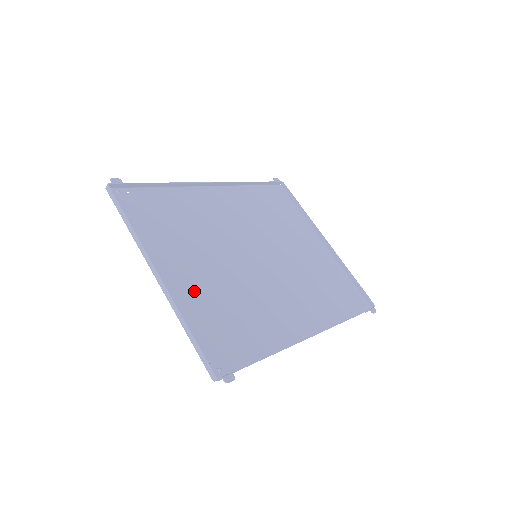
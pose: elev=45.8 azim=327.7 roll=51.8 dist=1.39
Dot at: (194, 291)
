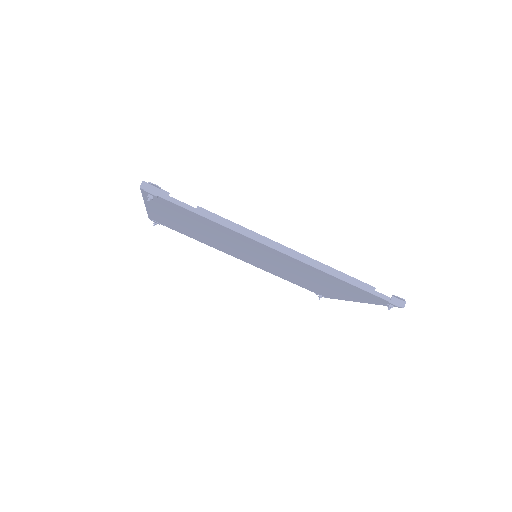
Dot at: (172, 215)
